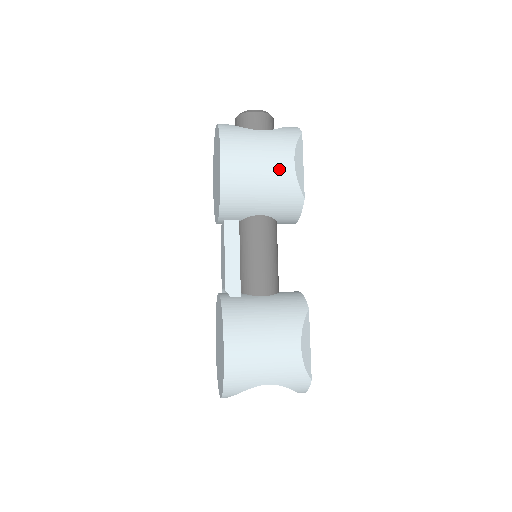
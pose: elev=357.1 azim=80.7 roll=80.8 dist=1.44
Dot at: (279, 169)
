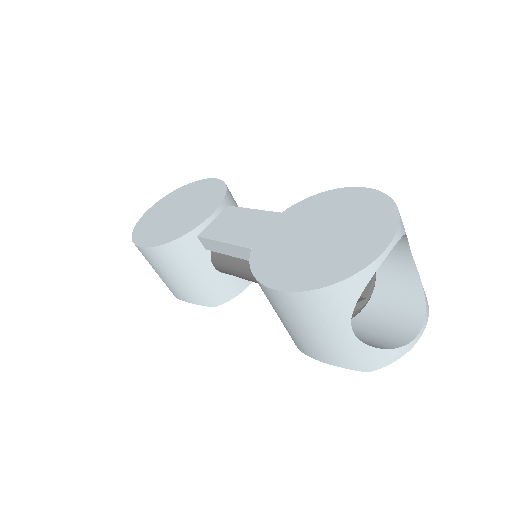
Dot at: occluded
